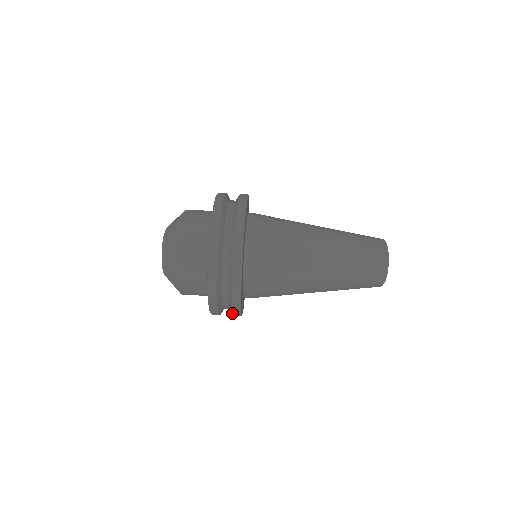
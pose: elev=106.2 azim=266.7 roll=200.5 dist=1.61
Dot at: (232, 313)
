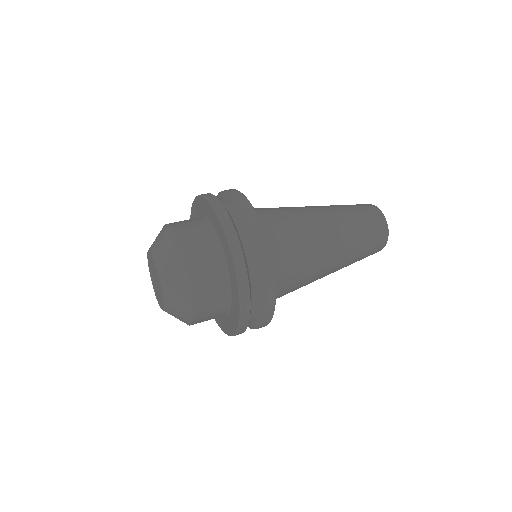
Dot at: (258, 246)
